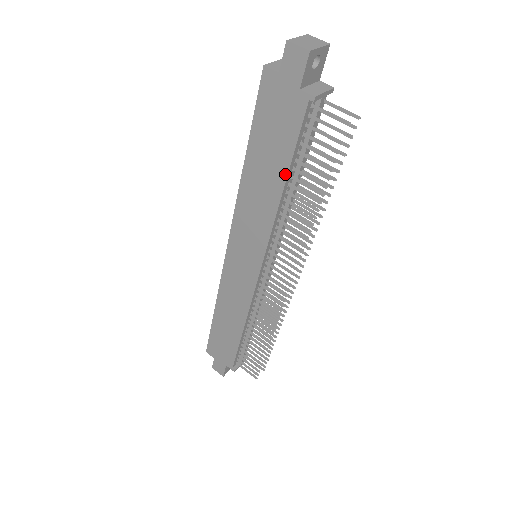
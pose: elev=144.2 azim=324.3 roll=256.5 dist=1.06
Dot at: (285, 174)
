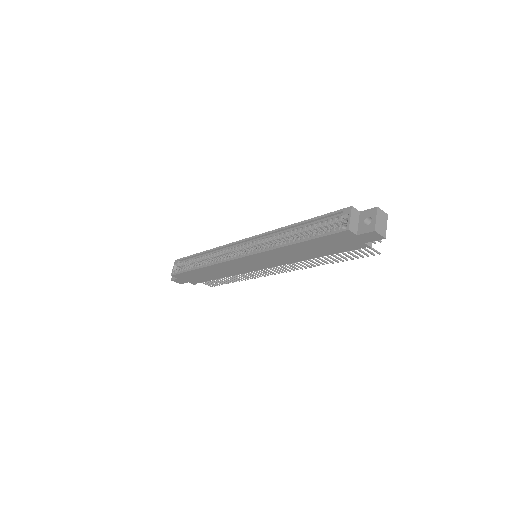
Dot at: (322, 256)
